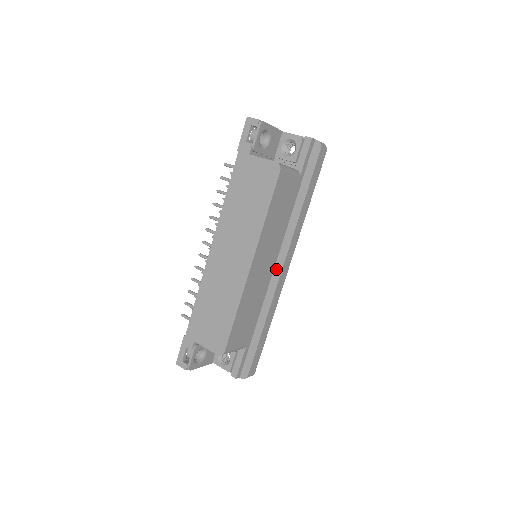
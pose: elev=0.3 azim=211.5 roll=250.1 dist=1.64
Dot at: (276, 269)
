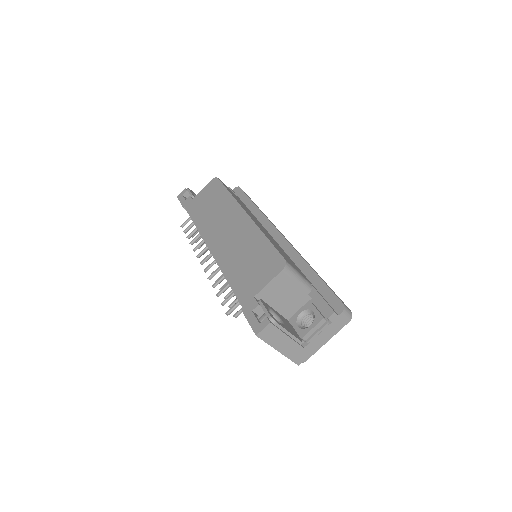
Dot at: (277, 239)
